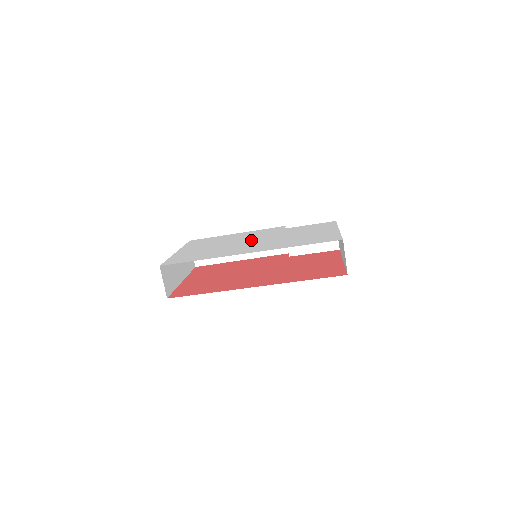
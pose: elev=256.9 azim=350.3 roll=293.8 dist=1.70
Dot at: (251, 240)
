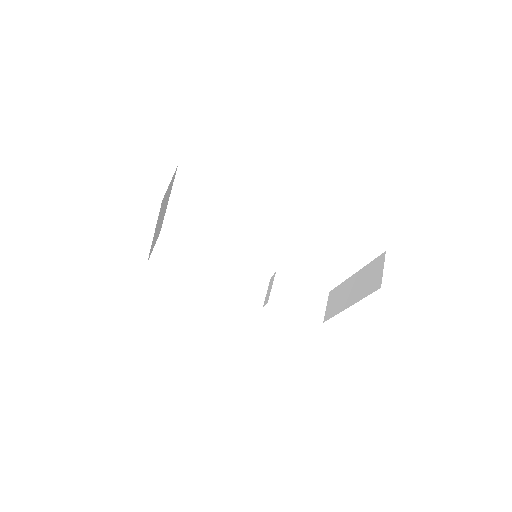
Dot at: occluded
